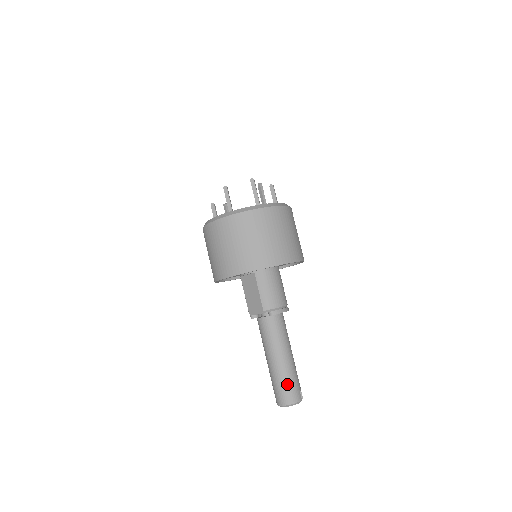
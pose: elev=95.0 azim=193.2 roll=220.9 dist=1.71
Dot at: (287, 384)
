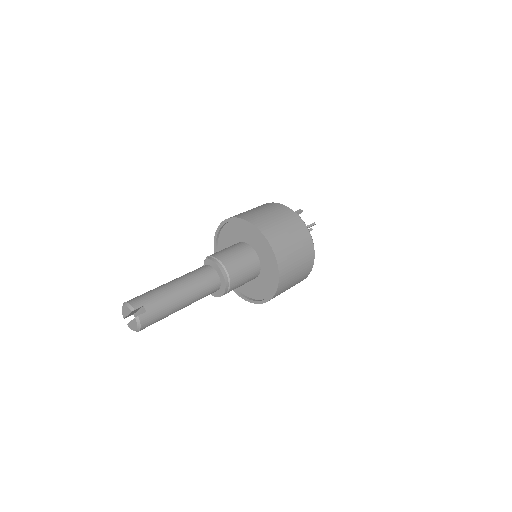
Dot at: (147, 293)
